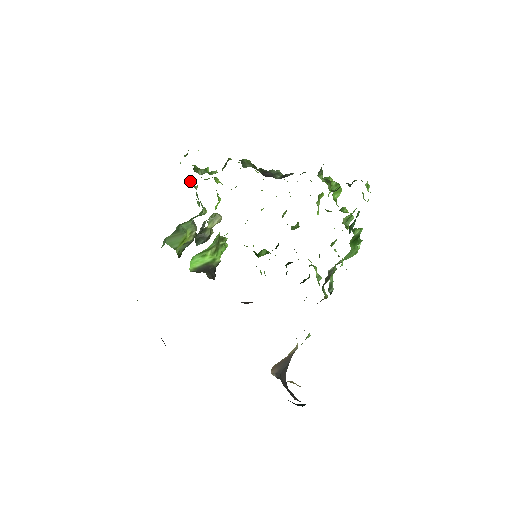
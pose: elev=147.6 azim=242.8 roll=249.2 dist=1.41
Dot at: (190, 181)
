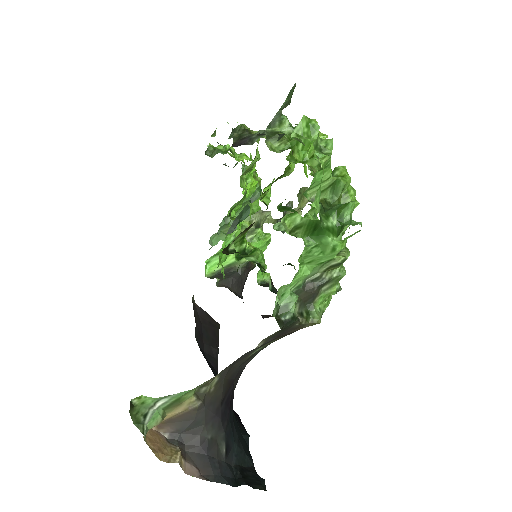
Dot at: (237, 162)
